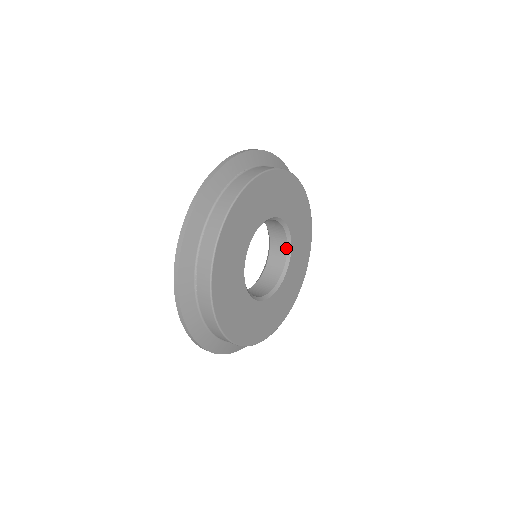
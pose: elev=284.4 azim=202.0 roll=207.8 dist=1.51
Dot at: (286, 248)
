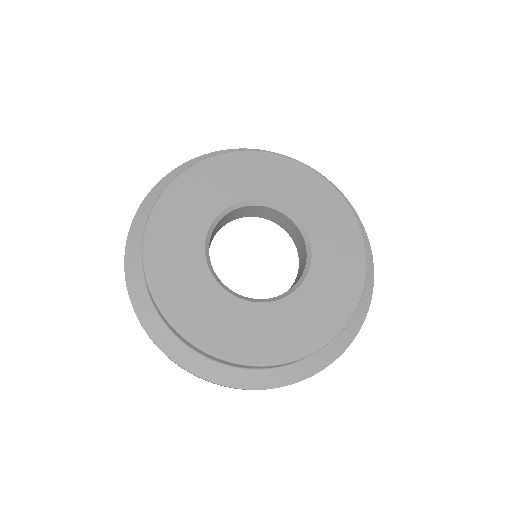
Dot at: (298, 281)
